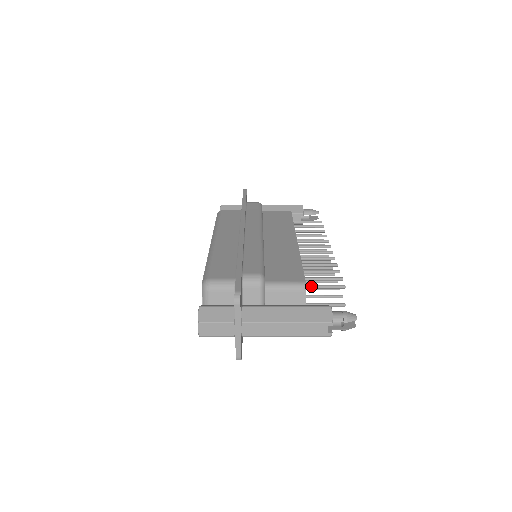
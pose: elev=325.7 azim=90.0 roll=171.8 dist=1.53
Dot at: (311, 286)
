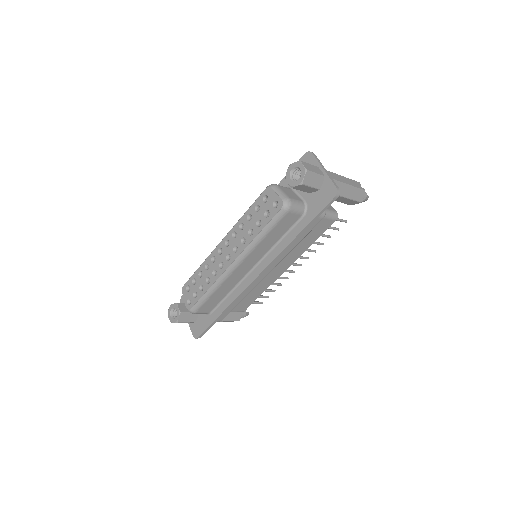
Dot at: occluded
